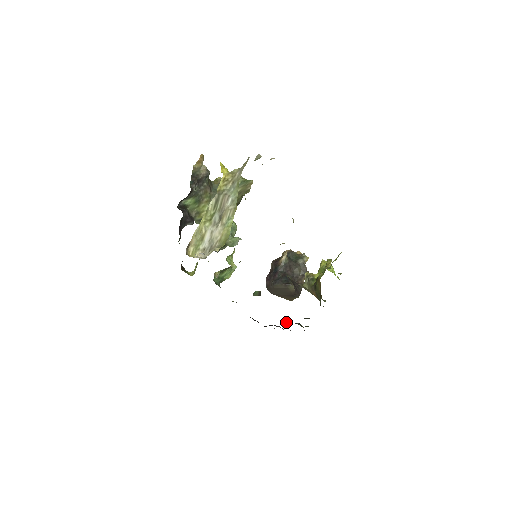
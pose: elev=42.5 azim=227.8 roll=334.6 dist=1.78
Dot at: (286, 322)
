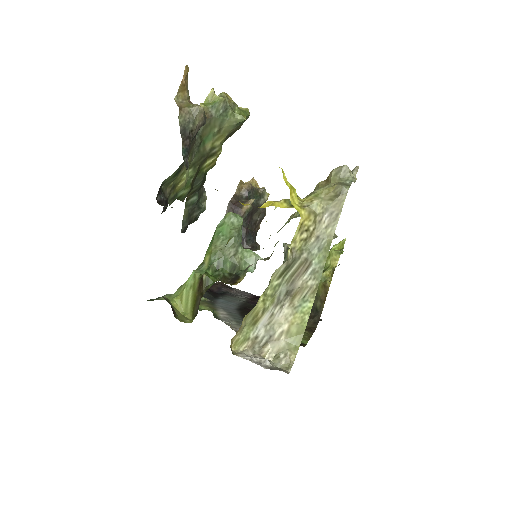
Dot at: occluded
